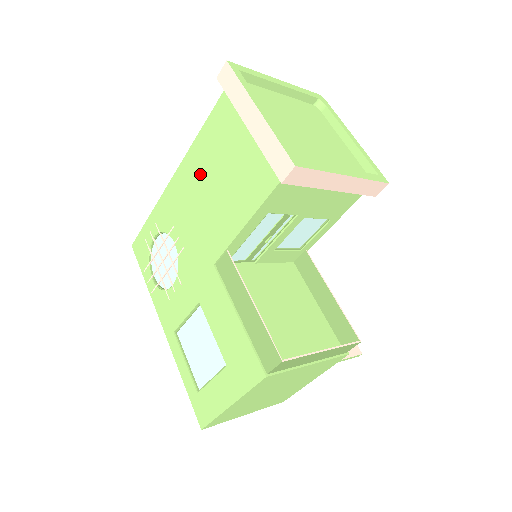
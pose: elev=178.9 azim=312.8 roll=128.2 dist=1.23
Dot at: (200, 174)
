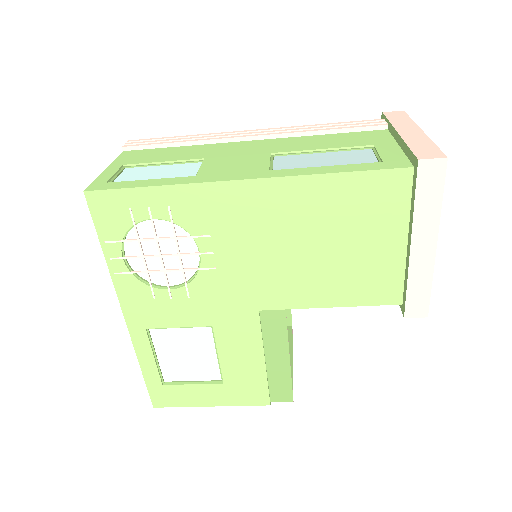
Dot at: (300, 219)
